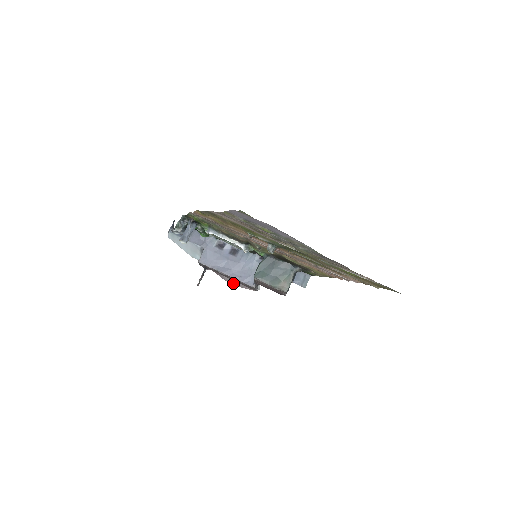
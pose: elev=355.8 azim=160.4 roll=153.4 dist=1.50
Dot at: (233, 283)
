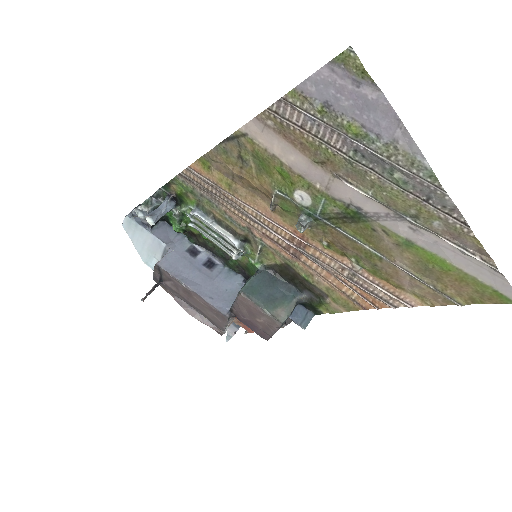
Dot at: (192, 313)
